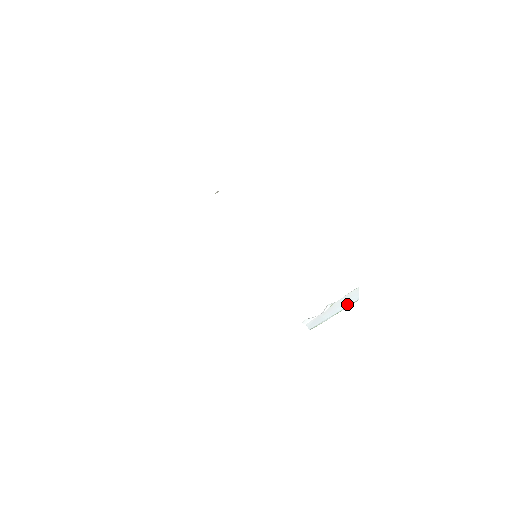
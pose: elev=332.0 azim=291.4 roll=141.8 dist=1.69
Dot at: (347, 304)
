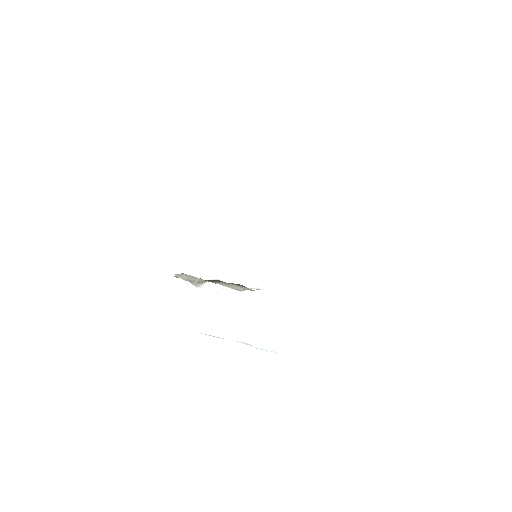
Dot at: (250, 328)
